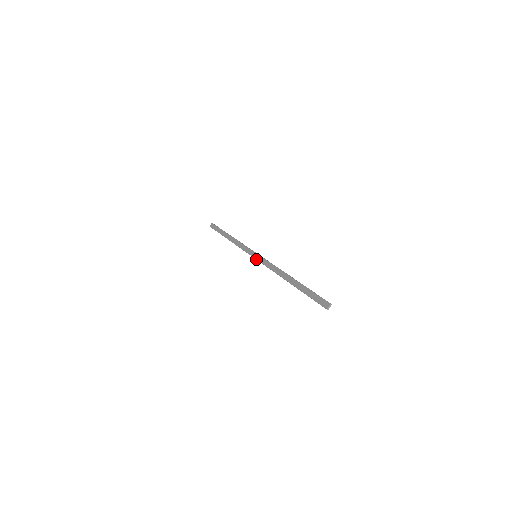
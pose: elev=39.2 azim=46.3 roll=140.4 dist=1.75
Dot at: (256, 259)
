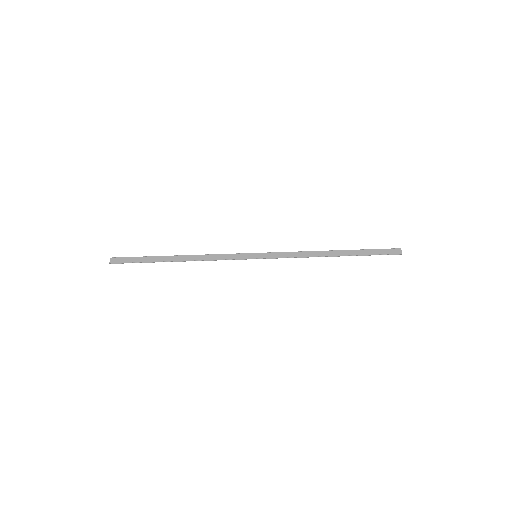
Dot at: (262, 258)
